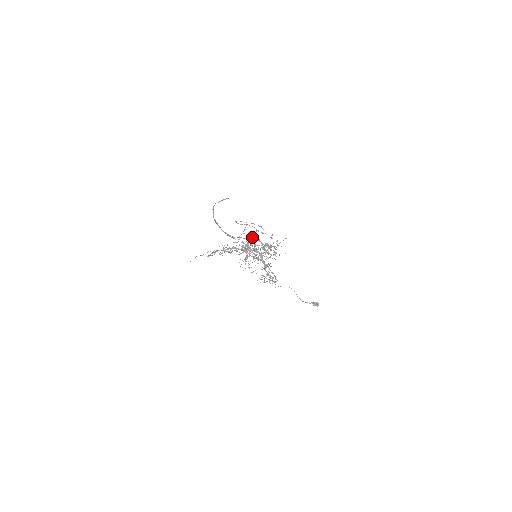
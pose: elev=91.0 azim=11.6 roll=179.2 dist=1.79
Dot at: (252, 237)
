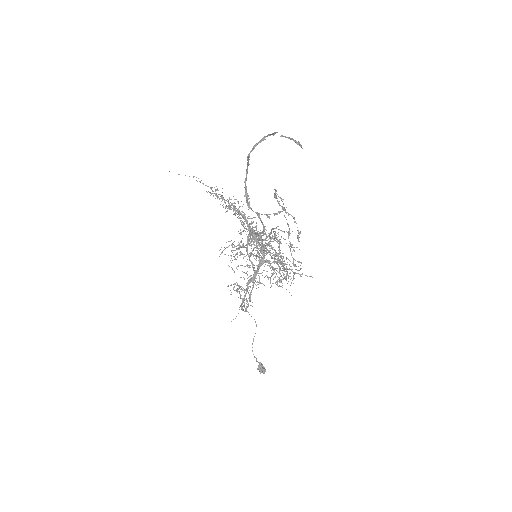
Dot at: occluded
